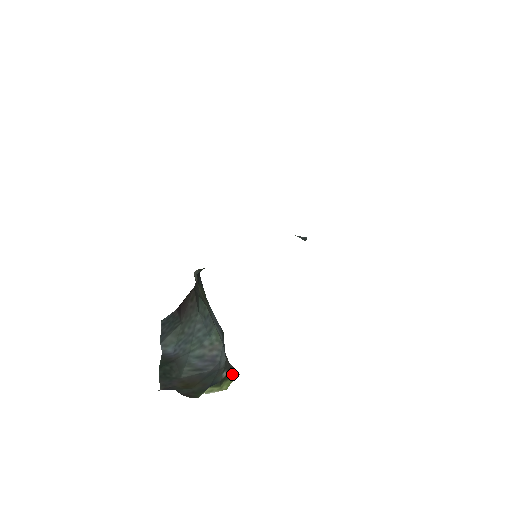
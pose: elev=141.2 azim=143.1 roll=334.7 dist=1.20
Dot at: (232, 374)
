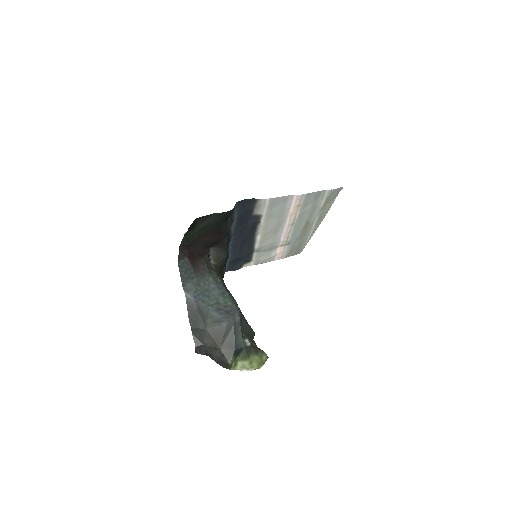
Dot at: (258, 351)
